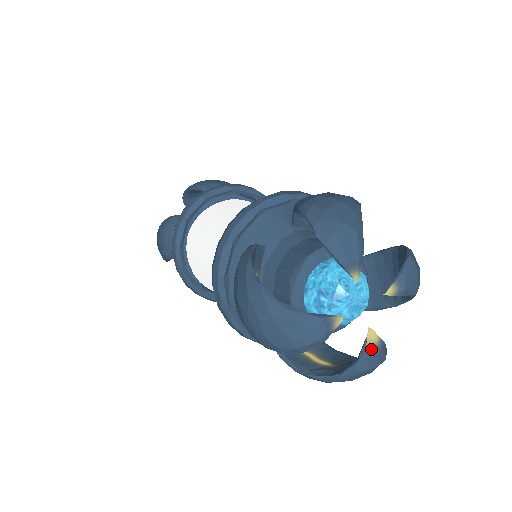
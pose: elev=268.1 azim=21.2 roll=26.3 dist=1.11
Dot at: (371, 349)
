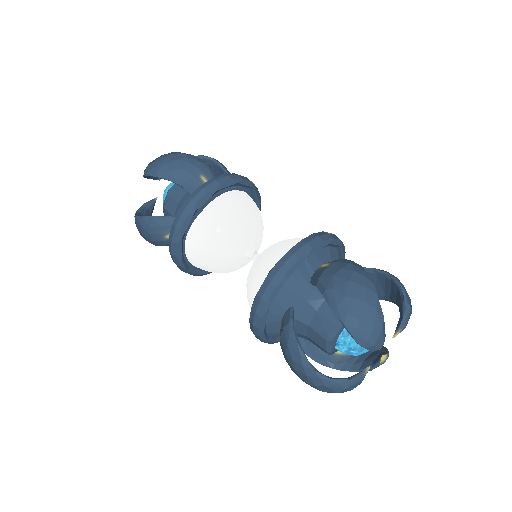
Dot at: (383, 363)
